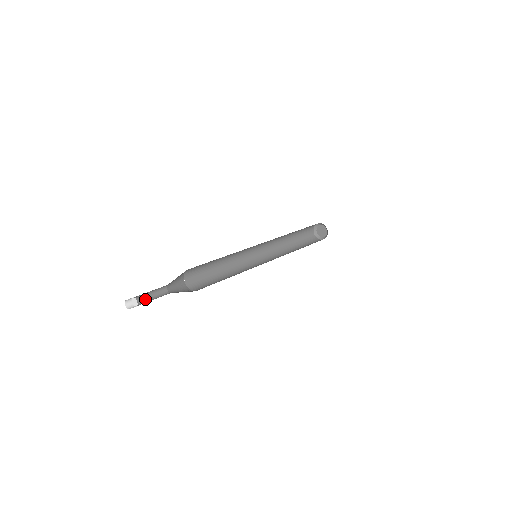
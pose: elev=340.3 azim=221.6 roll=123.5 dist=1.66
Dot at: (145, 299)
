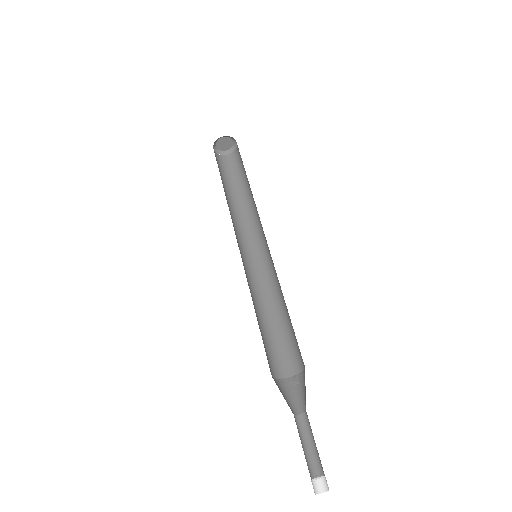
Dot at: (307, 457)
